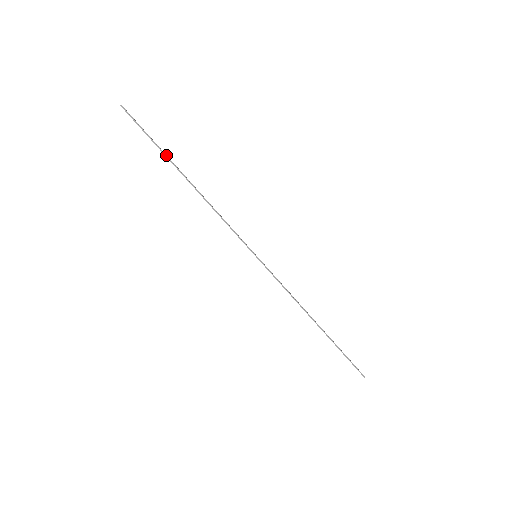
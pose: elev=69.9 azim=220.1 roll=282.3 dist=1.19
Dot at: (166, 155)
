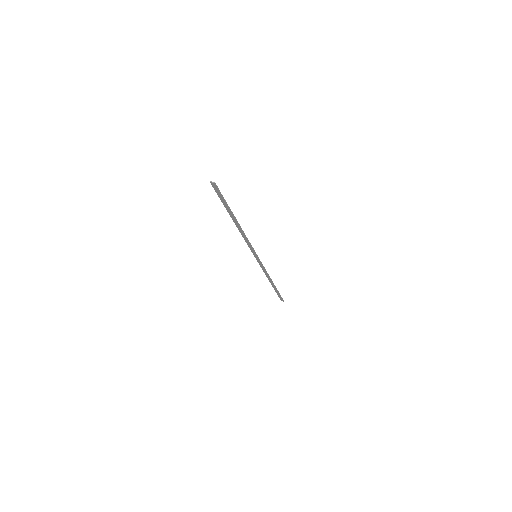
Dot at: occluded
